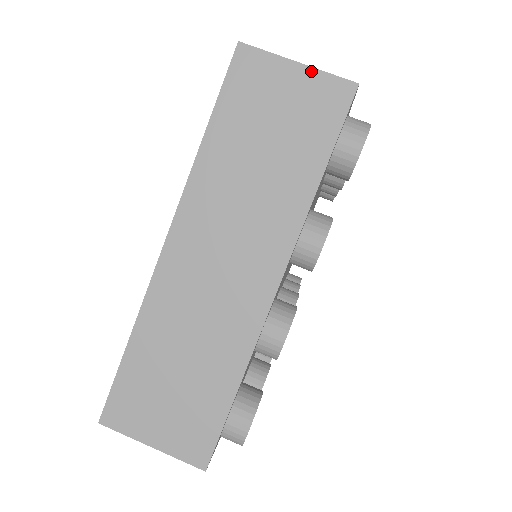
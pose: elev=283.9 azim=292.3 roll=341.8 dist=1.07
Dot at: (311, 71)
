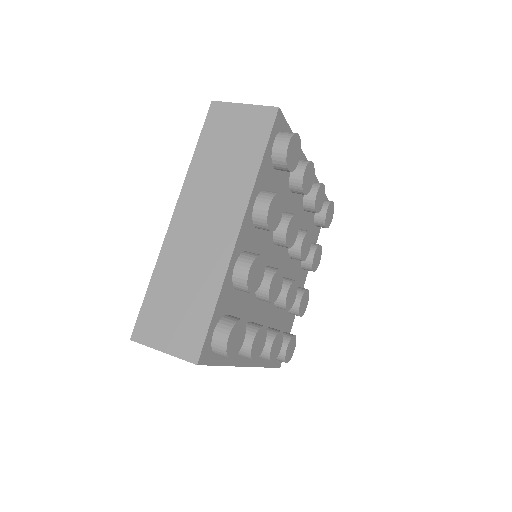
Dot at: (252, 107)
